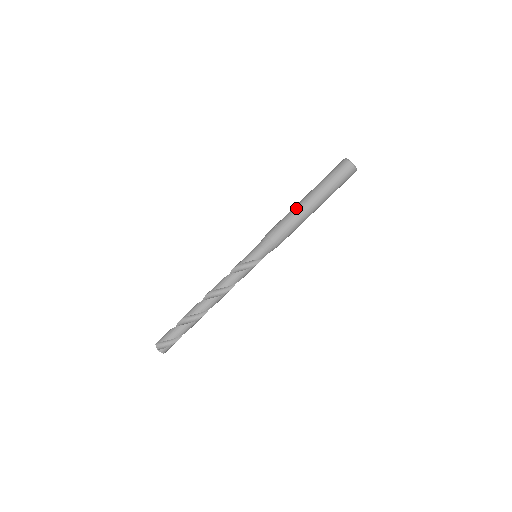
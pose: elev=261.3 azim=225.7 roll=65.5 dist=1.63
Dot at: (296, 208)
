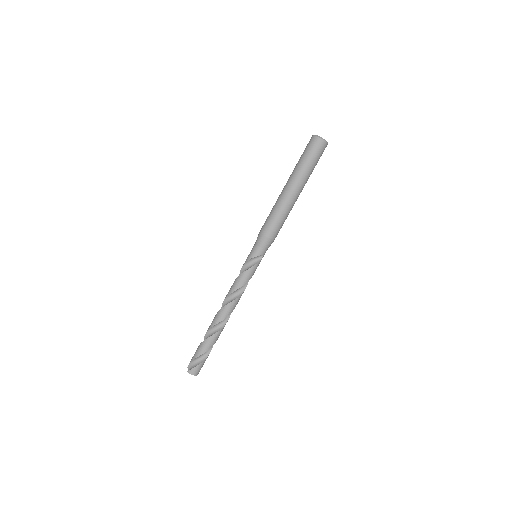
Dot at: (278, 197)
